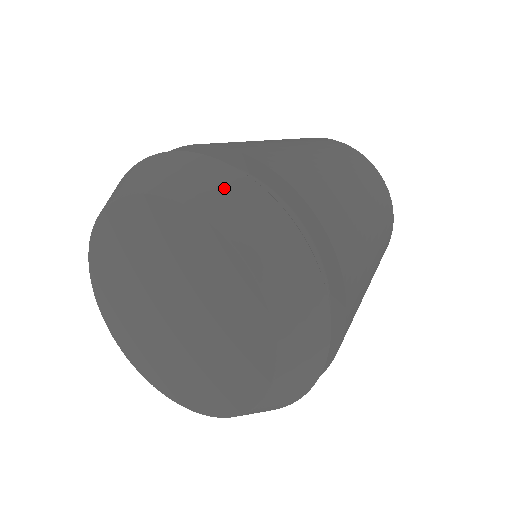
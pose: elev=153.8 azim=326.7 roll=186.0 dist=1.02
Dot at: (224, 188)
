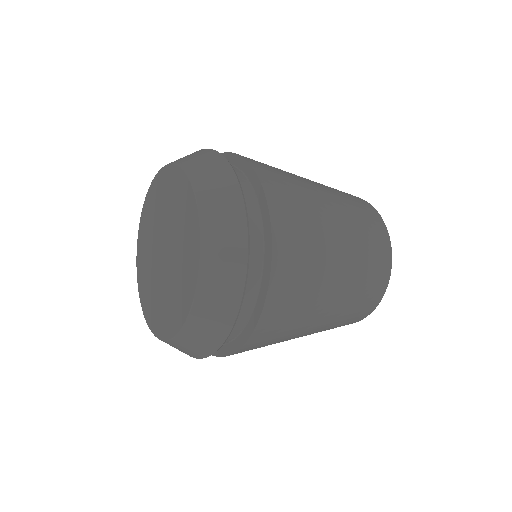
Dot at: occluded
